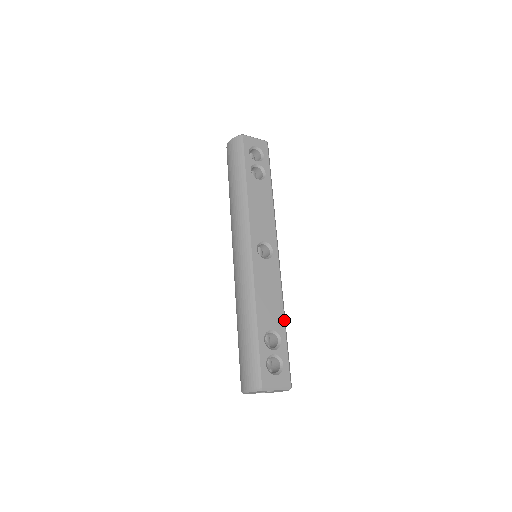
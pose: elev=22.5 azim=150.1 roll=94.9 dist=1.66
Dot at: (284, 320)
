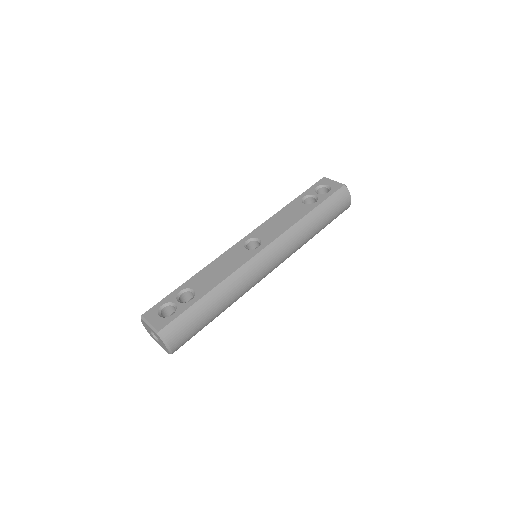
Dot at: (210, 290)
